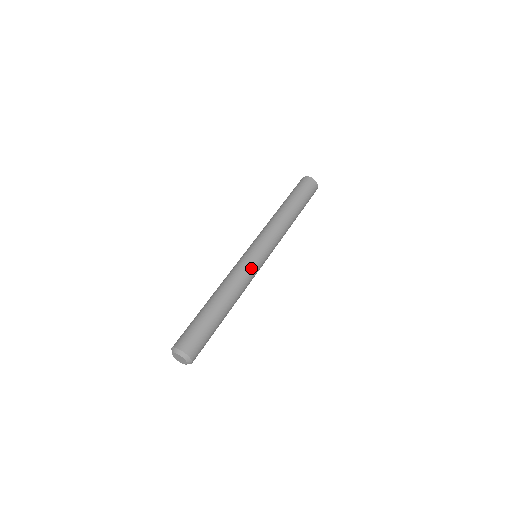
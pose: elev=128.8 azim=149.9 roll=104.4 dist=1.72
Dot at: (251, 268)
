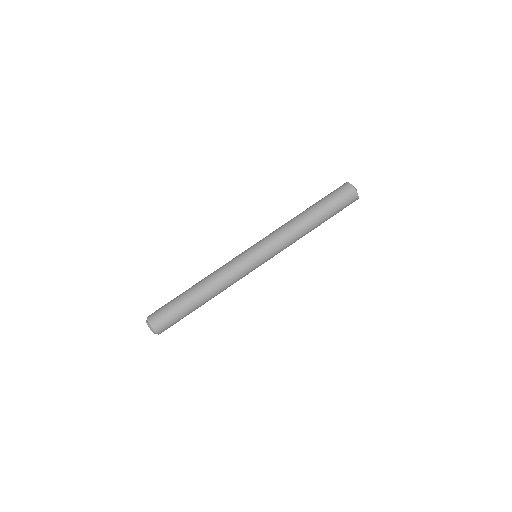
Dot at: occluded
